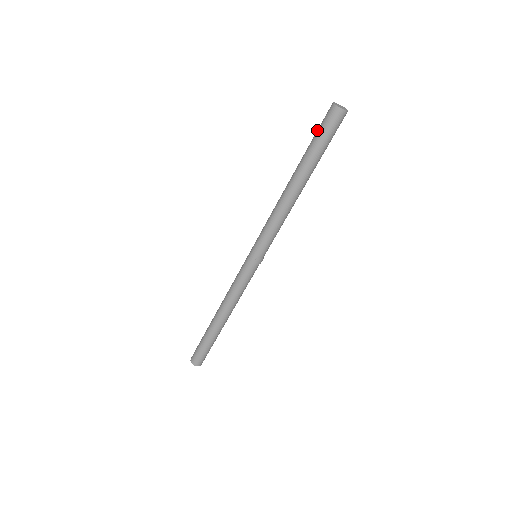
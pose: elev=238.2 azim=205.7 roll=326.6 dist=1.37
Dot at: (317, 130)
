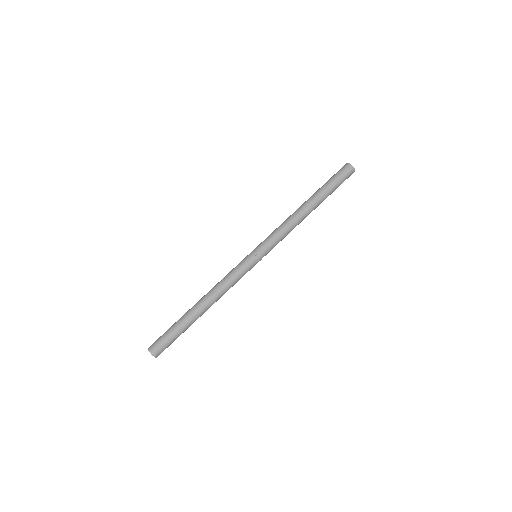
Dot at: (332, 176)
